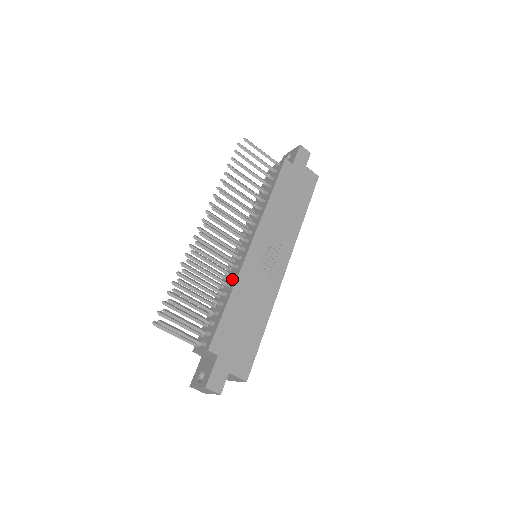
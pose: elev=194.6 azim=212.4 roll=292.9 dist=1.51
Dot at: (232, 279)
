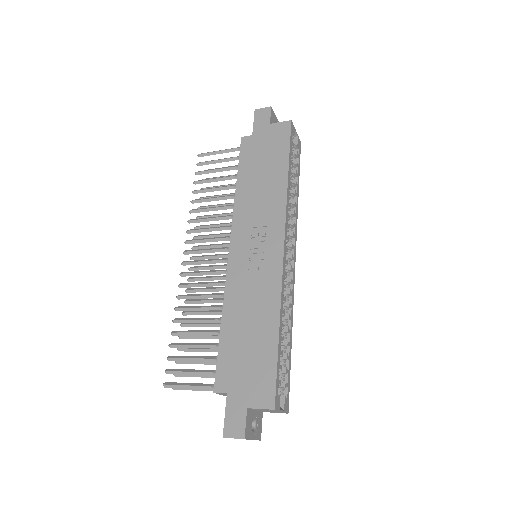
Dot at: occluded
